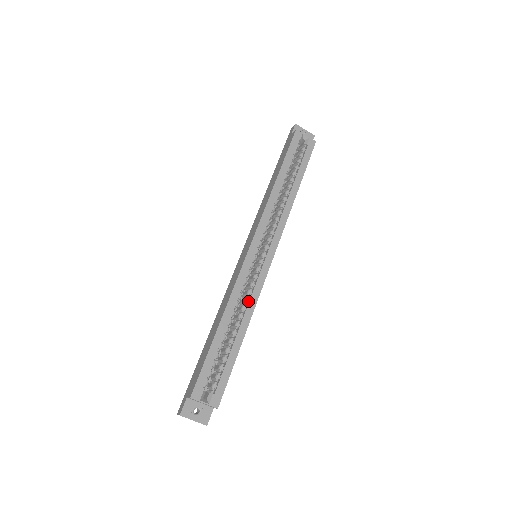
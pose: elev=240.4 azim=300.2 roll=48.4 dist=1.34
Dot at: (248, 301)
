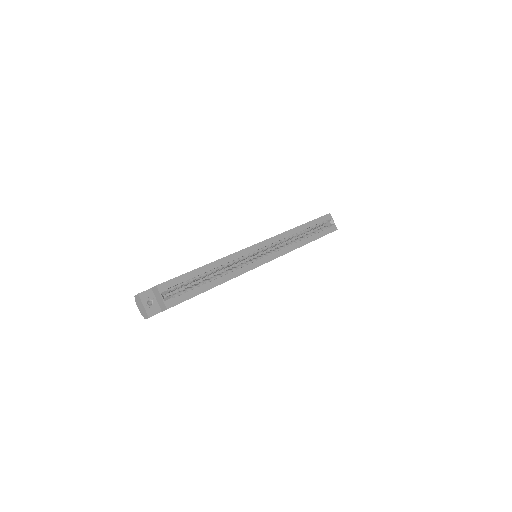
Dot at: (234, 270)
